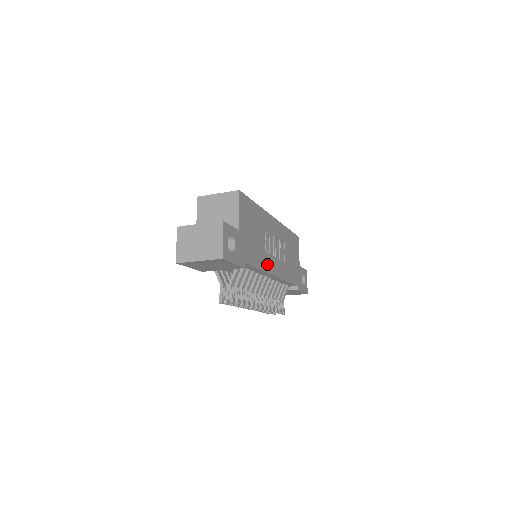
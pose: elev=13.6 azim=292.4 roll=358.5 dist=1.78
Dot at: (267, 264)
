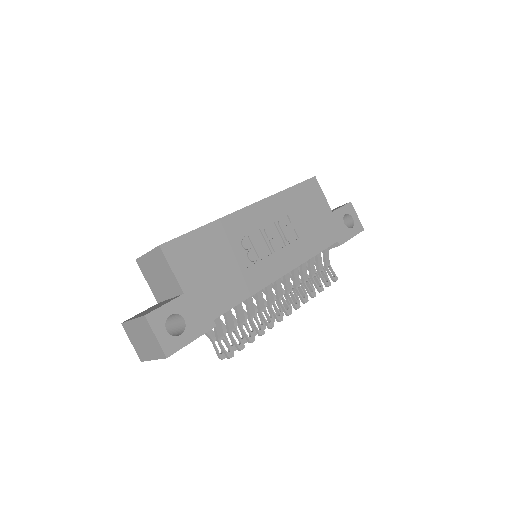
Dot at: (260, 277)
